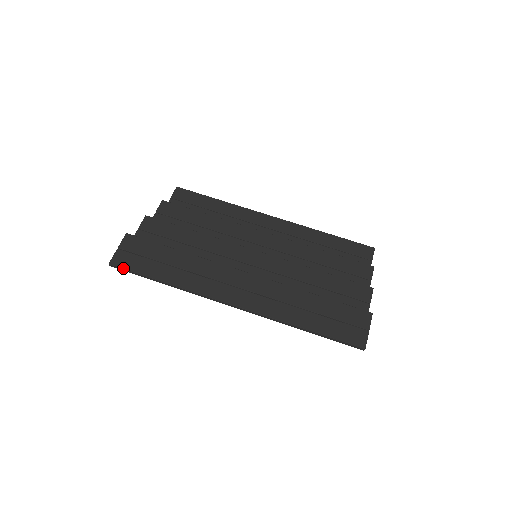
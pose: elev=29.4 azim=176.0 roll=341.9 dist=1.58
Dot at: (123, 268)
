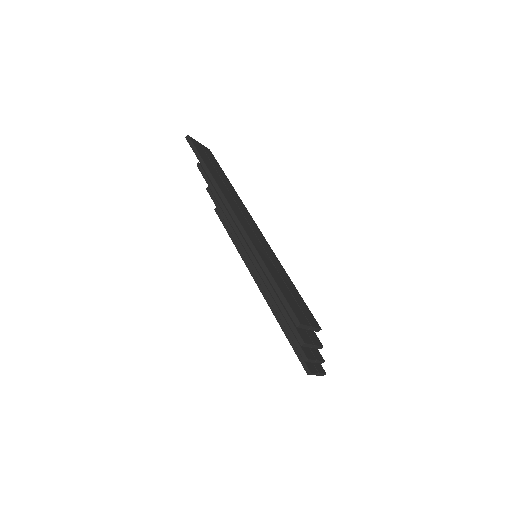
Dot at: (193, 143)
